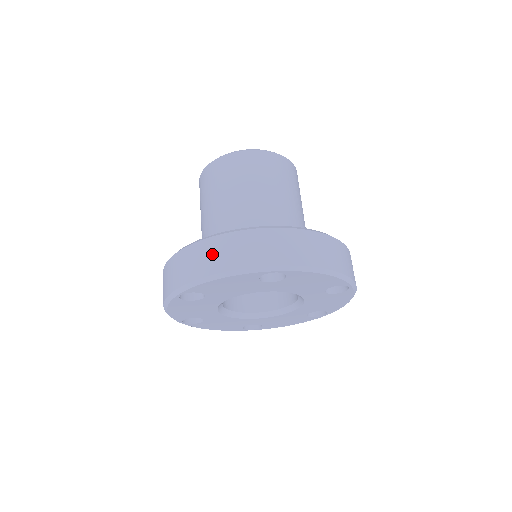
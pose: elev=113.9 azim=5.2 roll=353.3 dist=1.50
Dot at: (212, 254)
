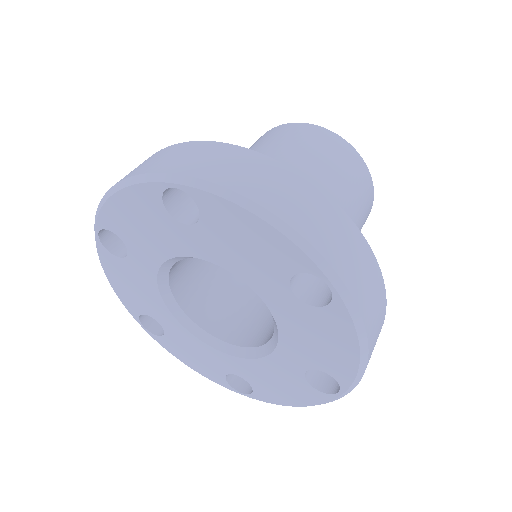
Dot at: occluded
